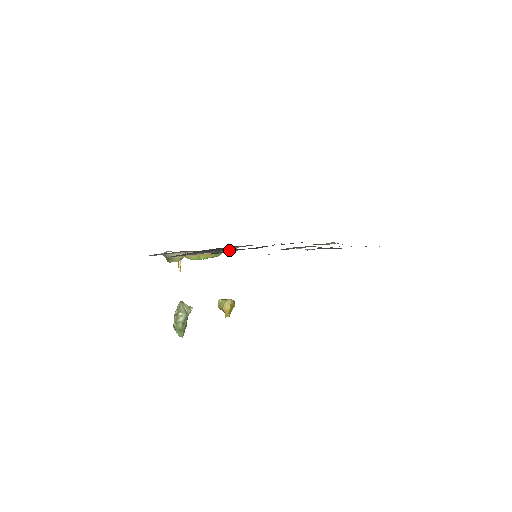
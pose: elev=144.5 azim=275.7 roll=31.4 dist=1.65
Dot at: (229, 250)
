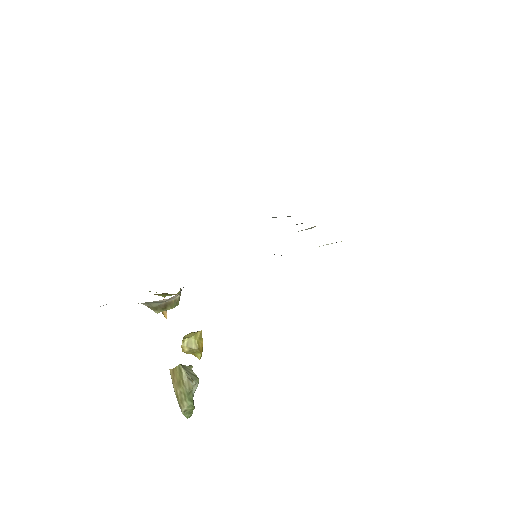
Dot at: occluded
